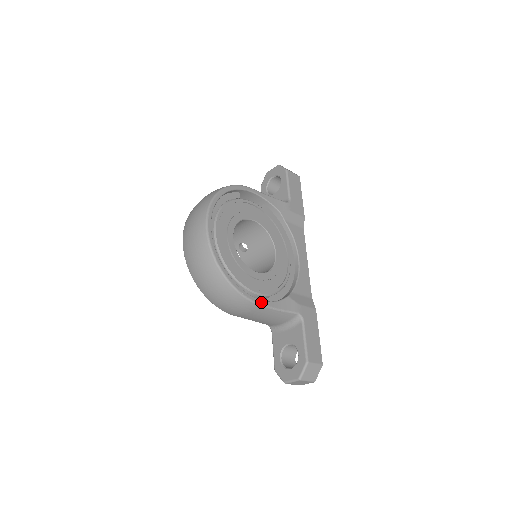
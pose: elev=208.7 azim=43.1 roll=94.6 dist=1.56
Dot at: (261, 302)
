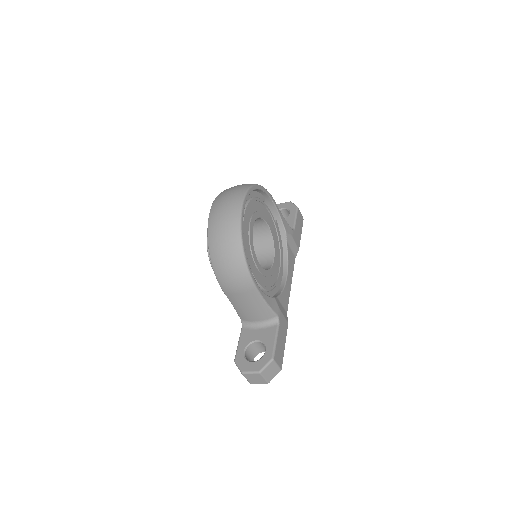
Dot at: (258, 287)
